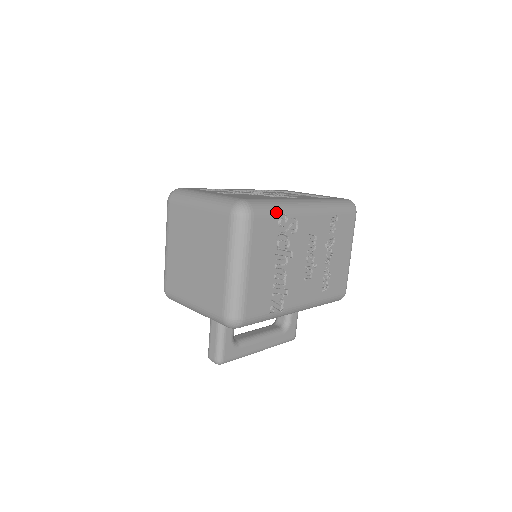
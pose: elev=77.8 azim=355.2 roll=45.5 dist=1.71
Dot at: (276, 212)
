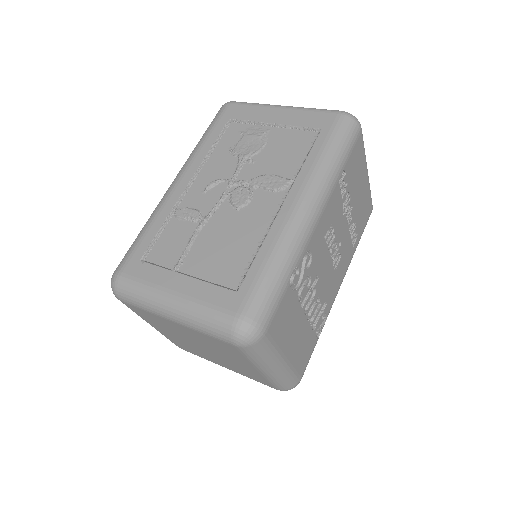
Dot at: (284, 284)
